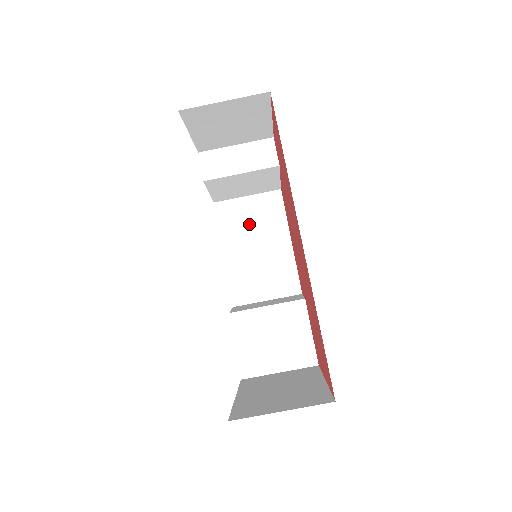
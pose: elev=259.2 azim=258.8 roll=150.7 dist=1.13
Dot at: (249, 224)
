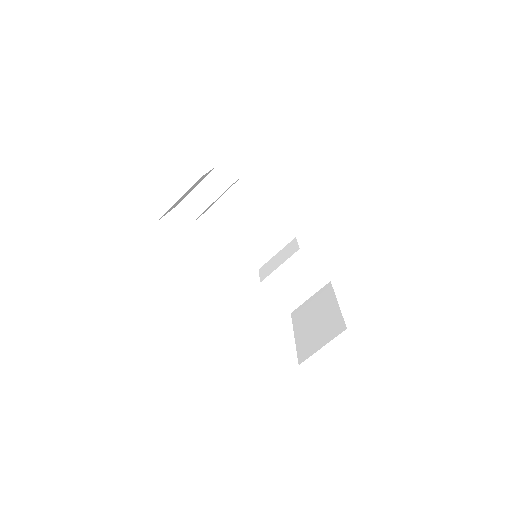
Dot at: (234, 214)
